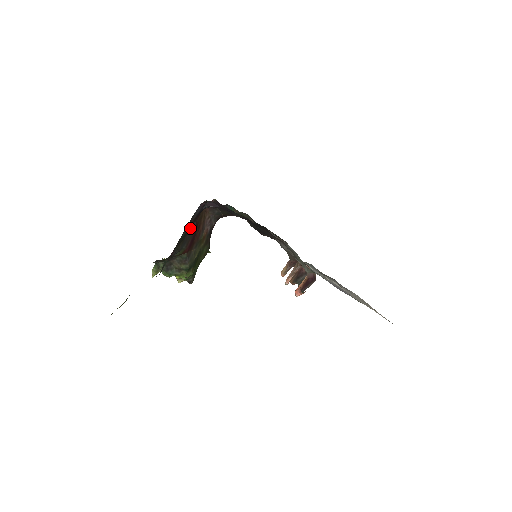
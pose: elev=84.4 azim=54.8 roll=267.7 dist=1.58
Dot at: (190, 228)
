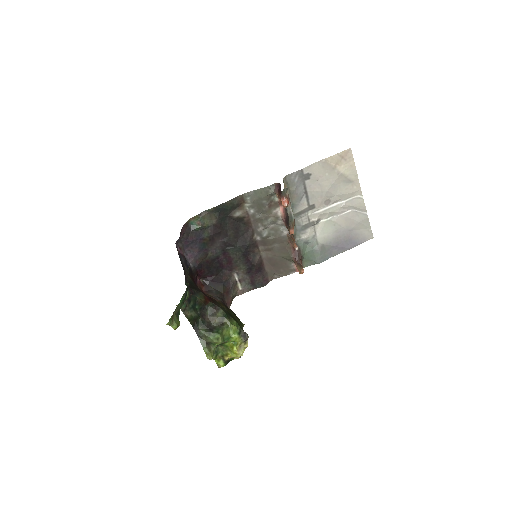
Dot at: (194, 284)
